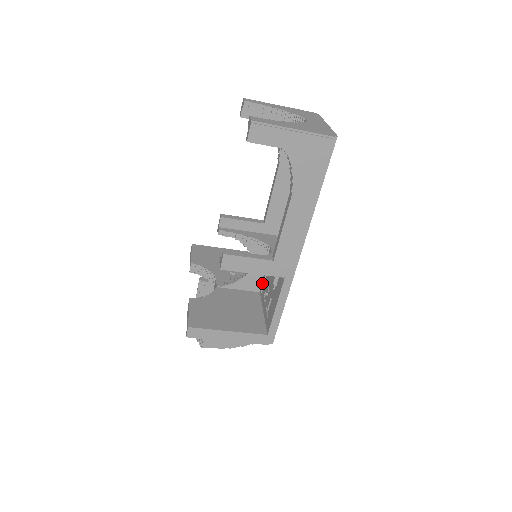
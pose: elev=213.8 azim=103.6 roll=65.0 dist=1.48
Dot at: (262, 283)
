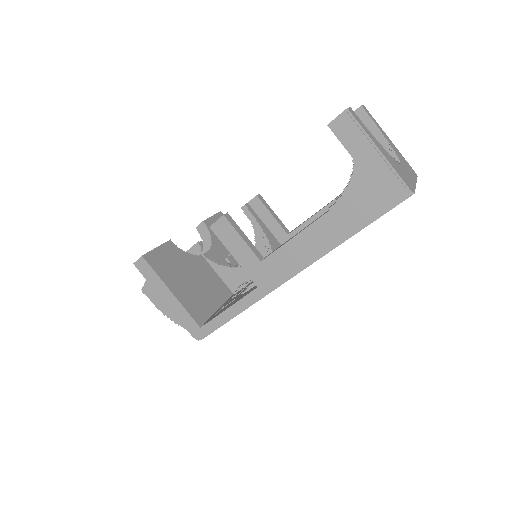
Dot at: (241, 286)
